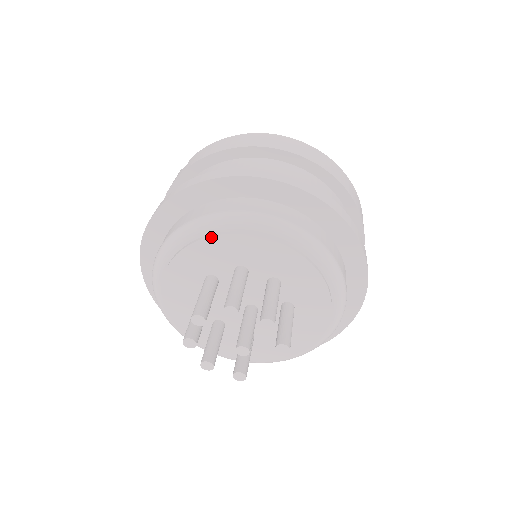
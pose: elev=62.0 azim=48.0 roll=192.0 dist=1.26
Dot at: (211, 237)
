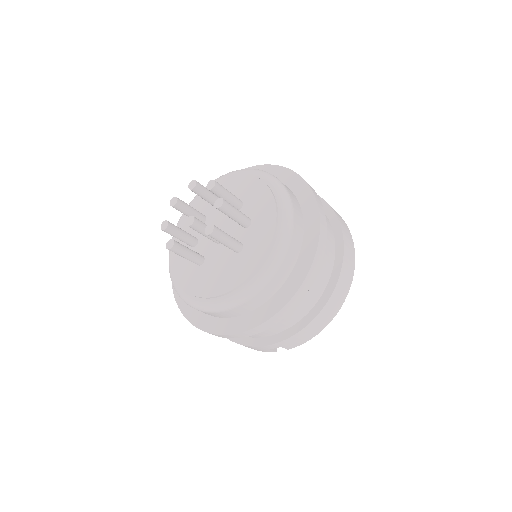
Dot at: (245, 174)
